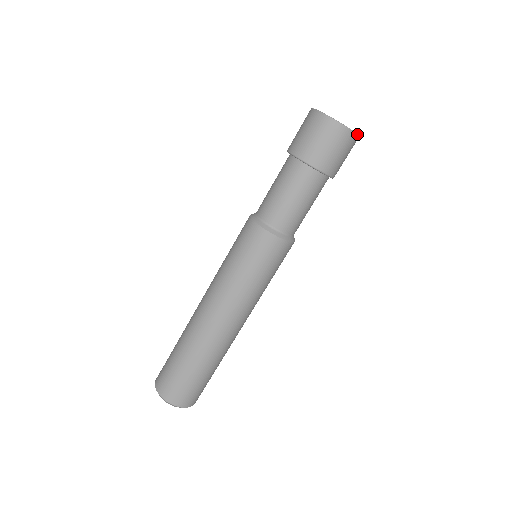
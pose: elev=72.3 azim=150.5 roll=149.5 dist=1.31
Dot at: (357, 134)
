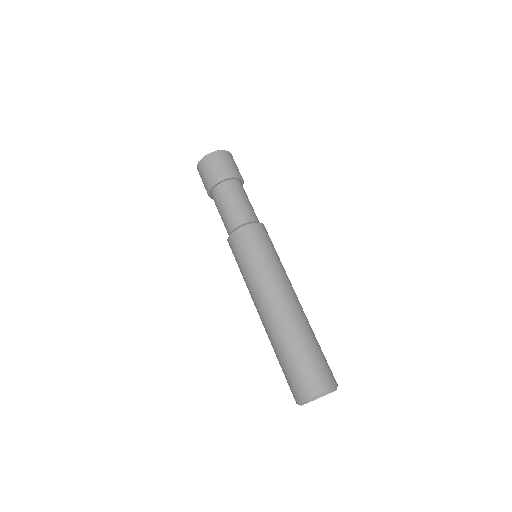
Dot at: (211, 153)
